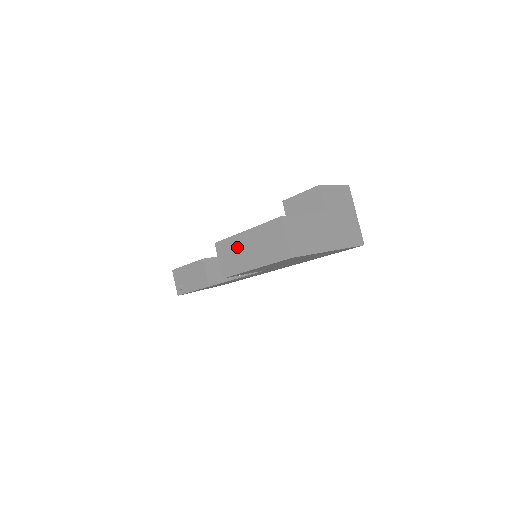
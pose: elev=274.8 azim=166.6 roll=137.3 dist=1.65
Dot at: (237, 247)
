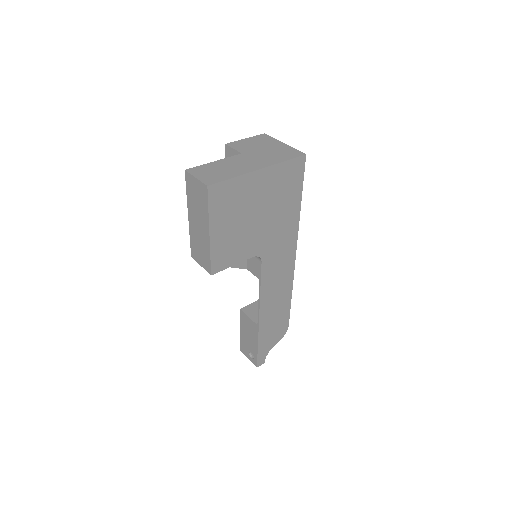
Dot at: (195, 236)
